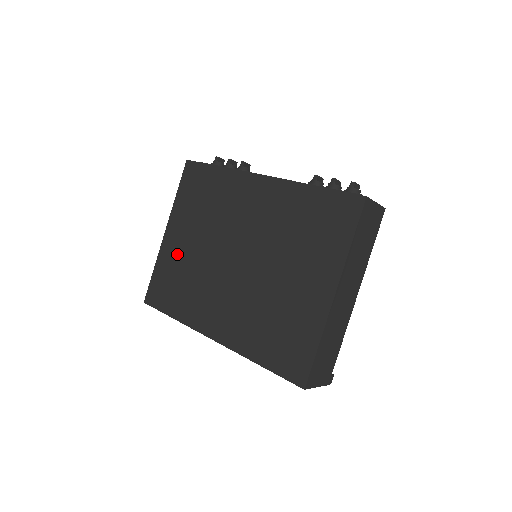
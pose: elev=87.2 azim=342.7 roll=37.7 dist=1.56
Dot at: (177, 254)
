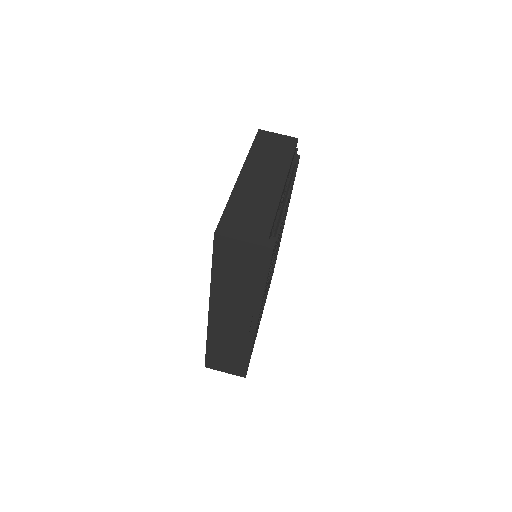
Dot at: occluded
